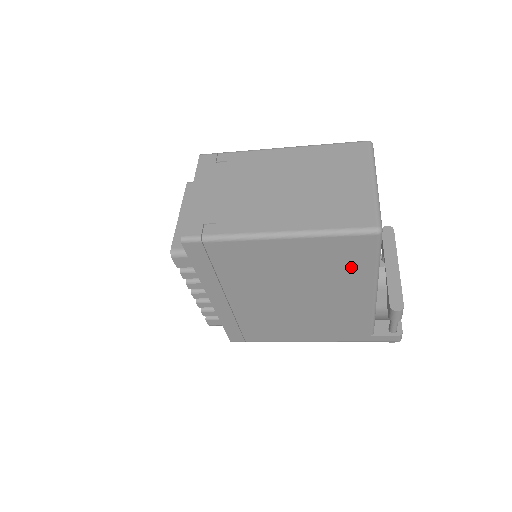
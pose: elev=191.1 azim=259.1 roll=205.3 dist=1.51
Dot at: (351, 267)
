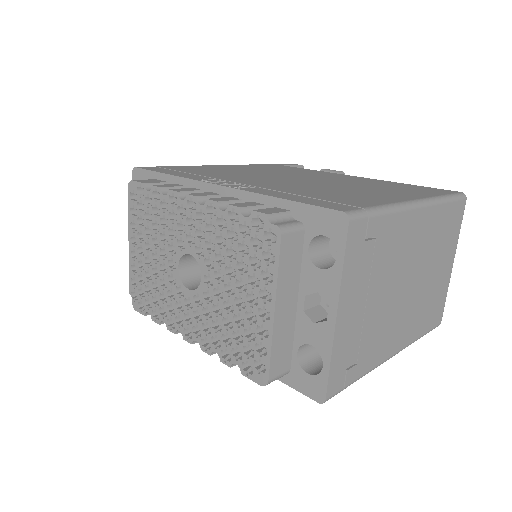
Dot at: occluded
